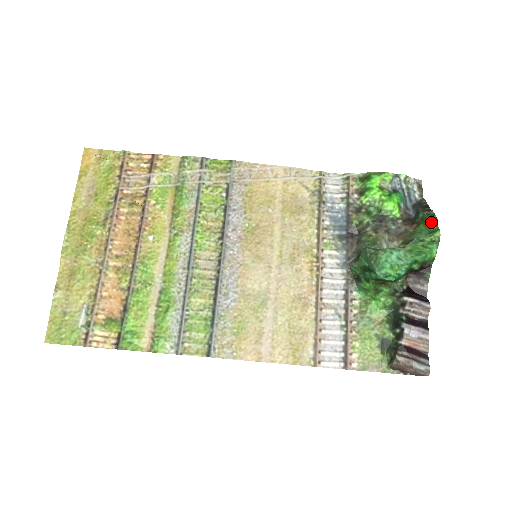
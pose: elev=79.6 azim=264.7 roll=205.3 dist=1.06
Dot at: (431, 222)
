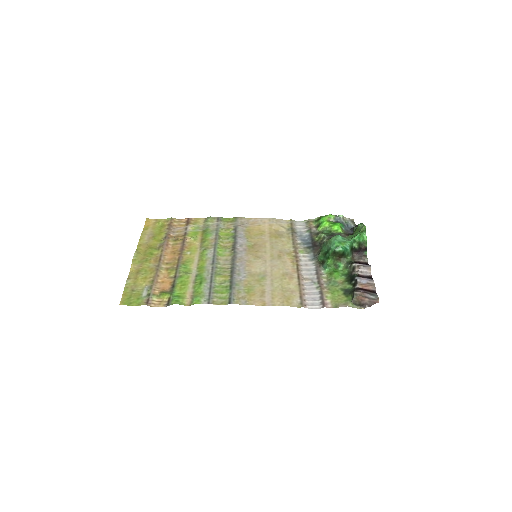
Dot at: (360, 225)
